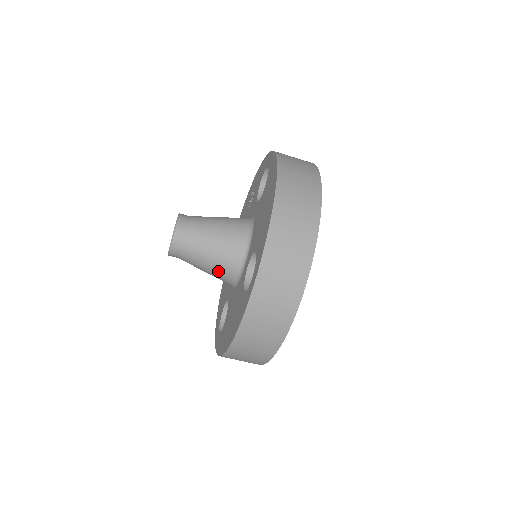
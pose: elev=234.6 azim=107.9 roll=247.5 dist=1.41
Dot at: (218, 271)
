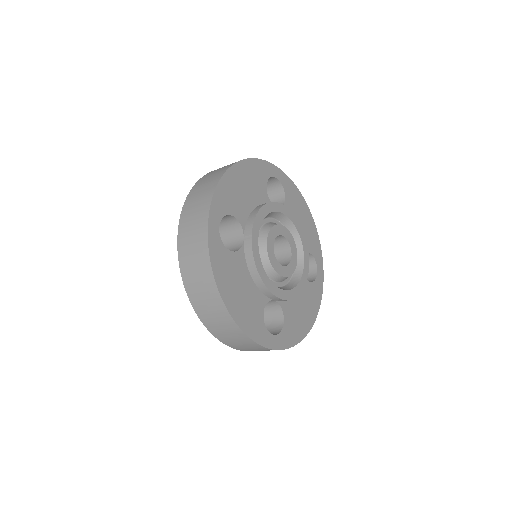
Dot at: occluded
